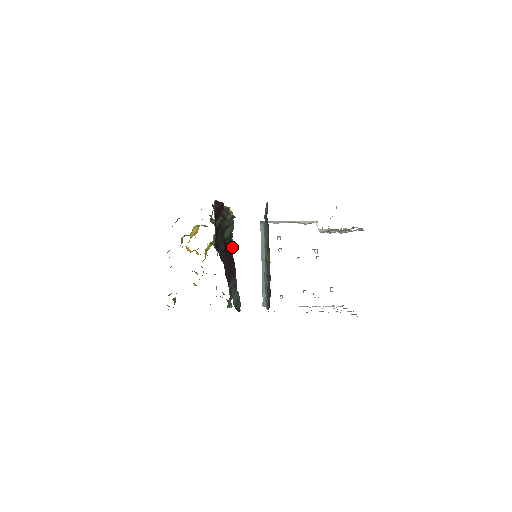
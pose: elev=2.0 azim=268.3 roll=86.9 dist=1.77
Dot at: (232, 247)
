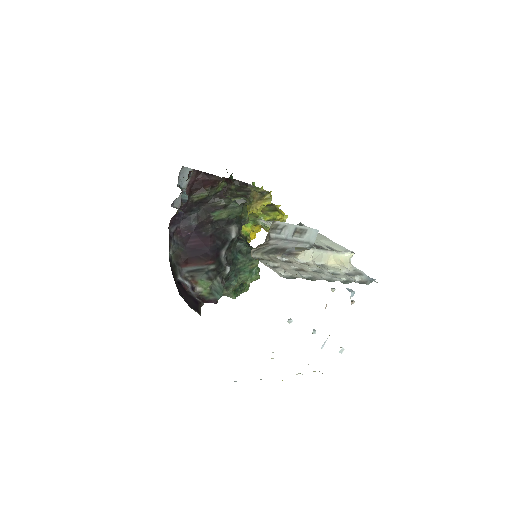
Dot at: (231, 233)
